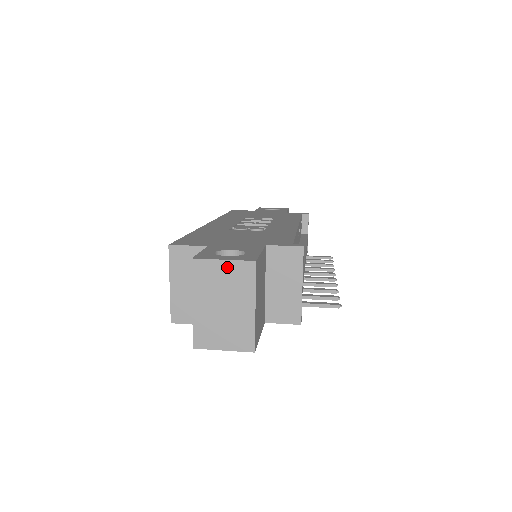
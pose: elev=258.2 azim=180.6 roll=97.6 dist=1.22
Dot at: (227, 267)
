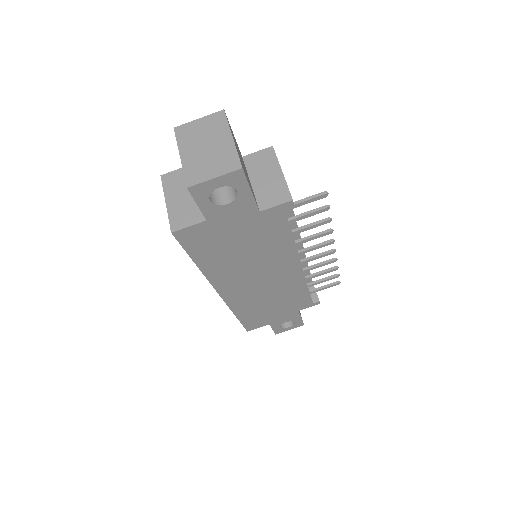
Dot at: (203, 122)
